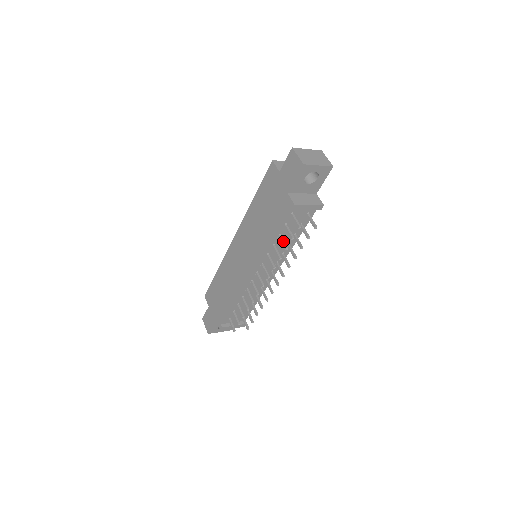
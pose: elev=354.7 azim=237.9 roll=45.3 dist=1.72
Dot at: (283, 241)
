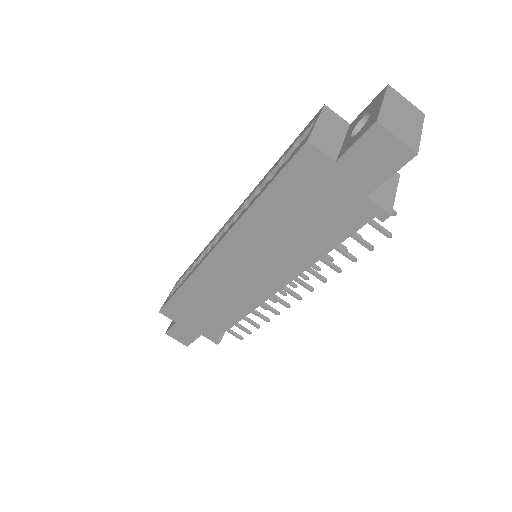
Dot at: (344, 251)
